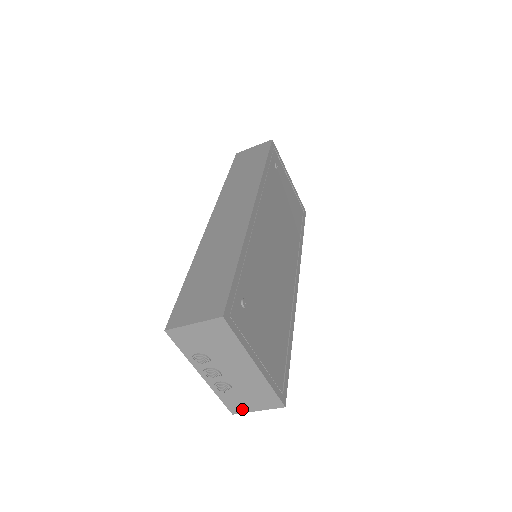
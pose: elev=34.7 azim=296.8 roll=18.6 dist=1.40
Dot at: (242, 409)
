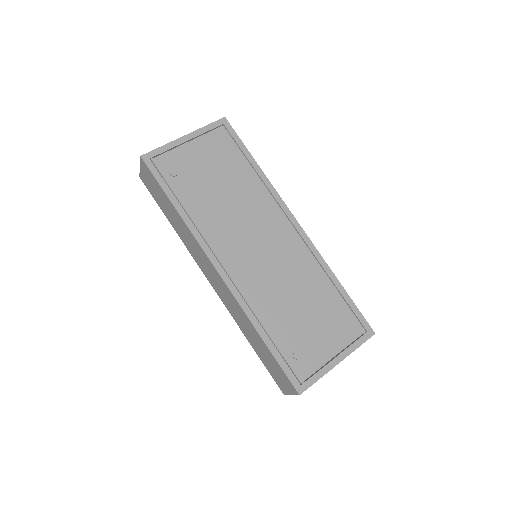
Dot at: occluded
